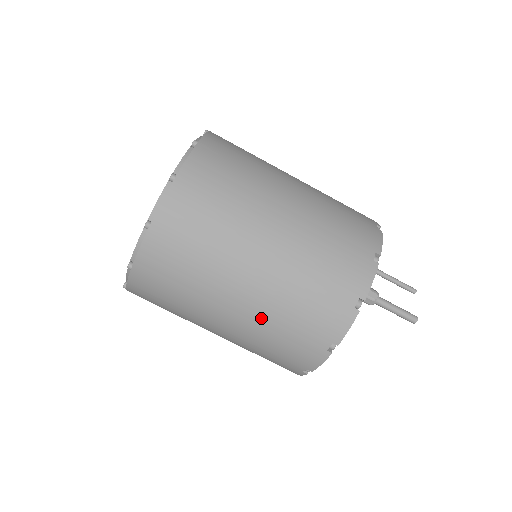
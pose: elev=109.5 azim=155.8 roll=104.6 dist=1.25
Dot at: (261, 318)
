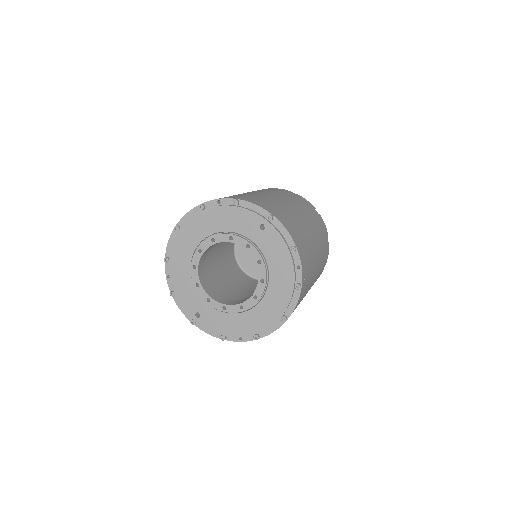
Dot at: occluded
